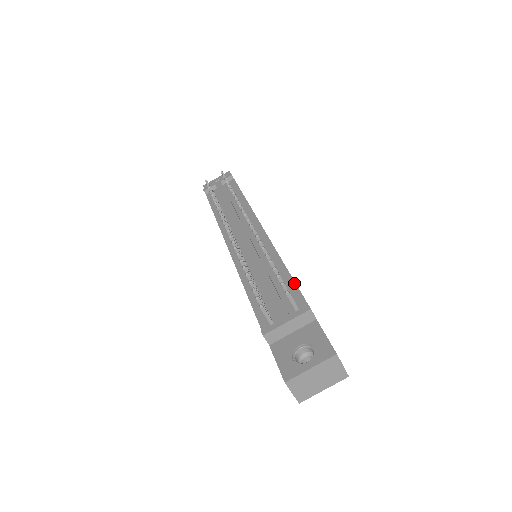
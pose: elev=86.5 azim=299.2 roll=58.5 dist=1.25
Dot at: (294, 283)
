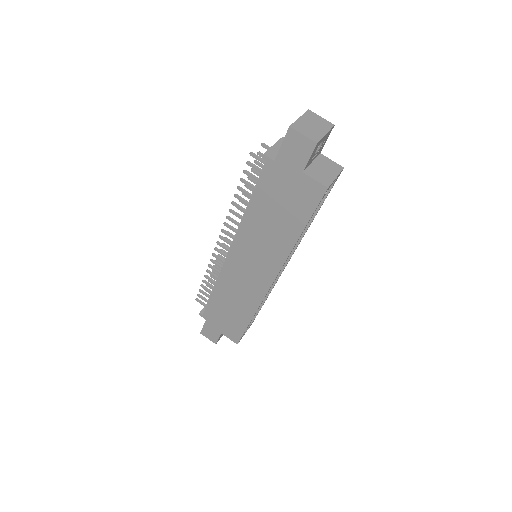
Dot at: occluded
